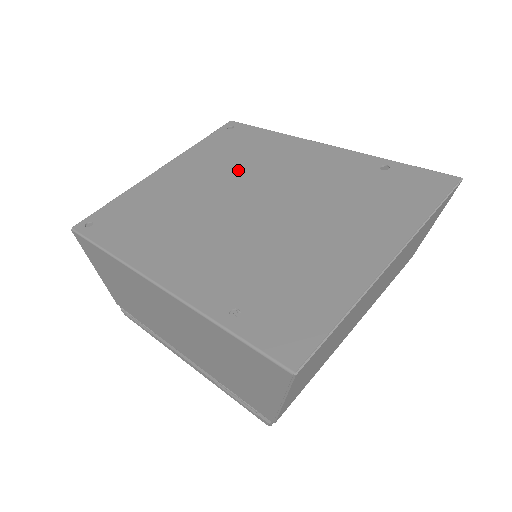
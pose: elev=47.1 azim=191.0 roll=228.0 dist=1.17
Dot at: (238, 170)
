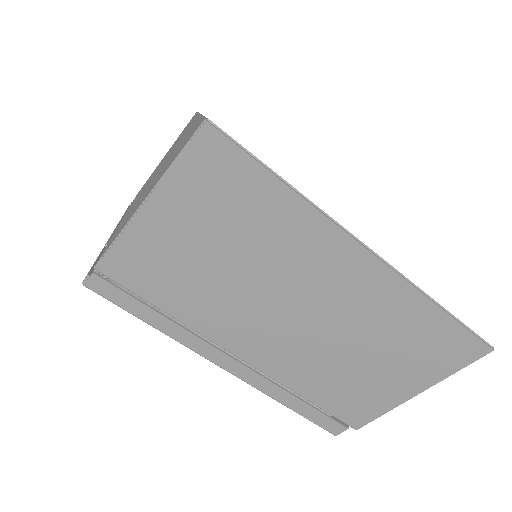
Dot at: occluded
